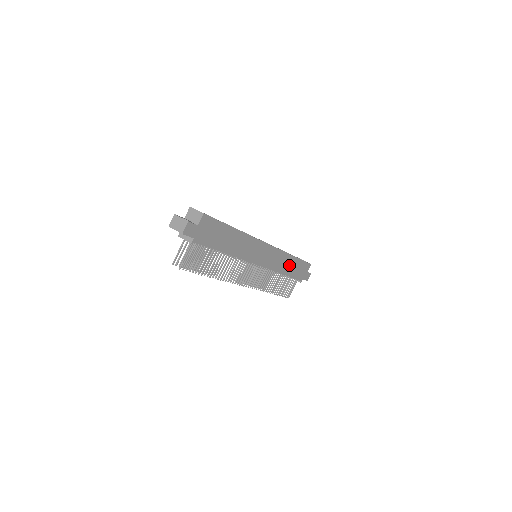
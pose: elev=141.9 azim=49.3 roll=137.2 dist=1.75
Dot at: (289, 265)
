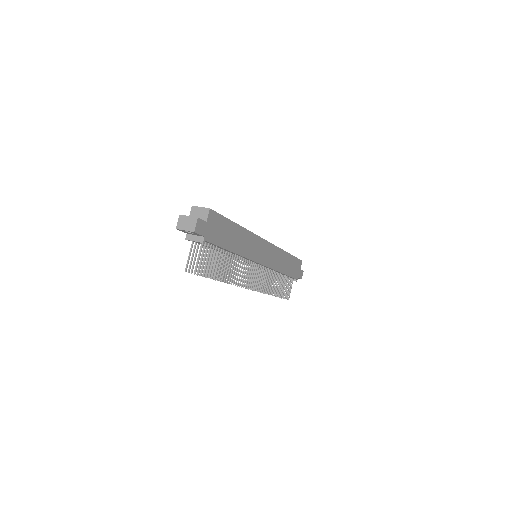
Dot at: (285, 263)
